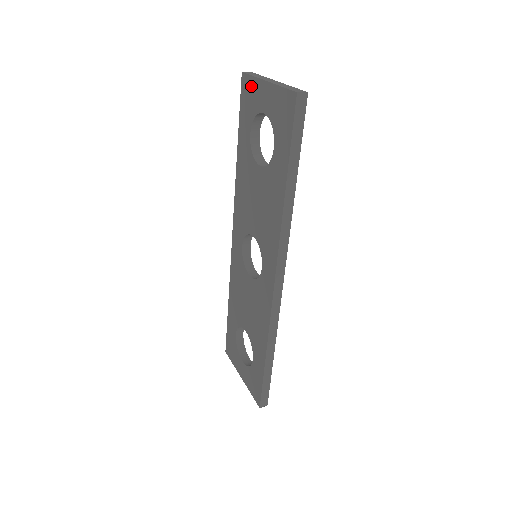
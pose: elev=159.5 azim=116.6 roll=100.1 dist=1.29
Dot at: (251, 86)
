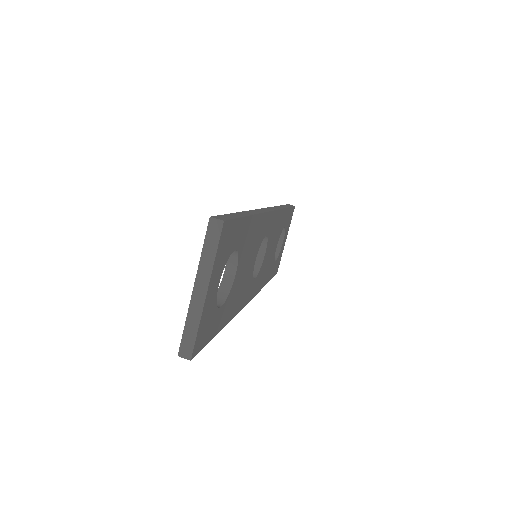
Dot at: occluded
